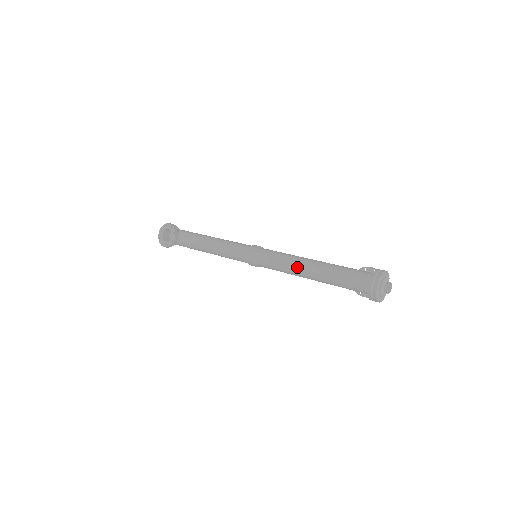
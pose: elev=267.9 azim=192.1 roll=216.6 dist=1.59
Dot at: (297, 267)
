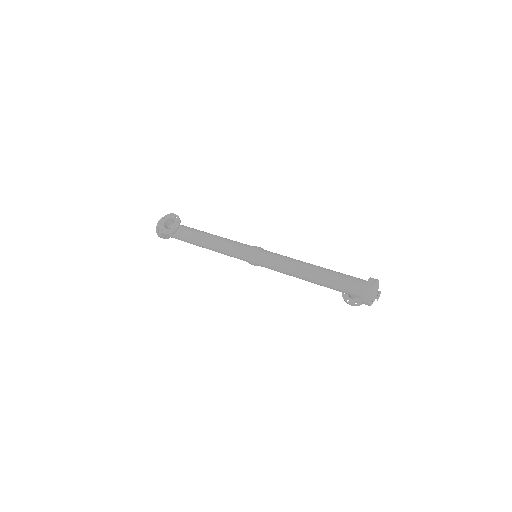
Dot at: (299, 267)
